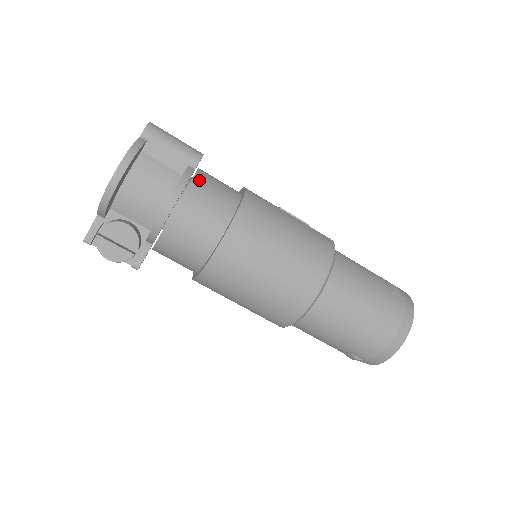
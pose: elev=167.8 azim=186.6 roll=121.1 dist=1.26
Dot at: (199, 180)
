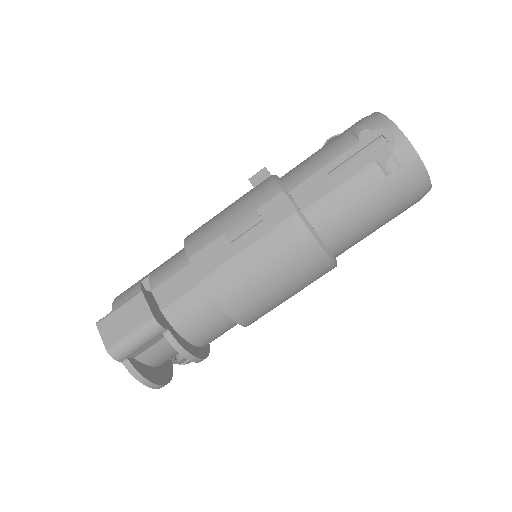
Dot at: (178, 325)
